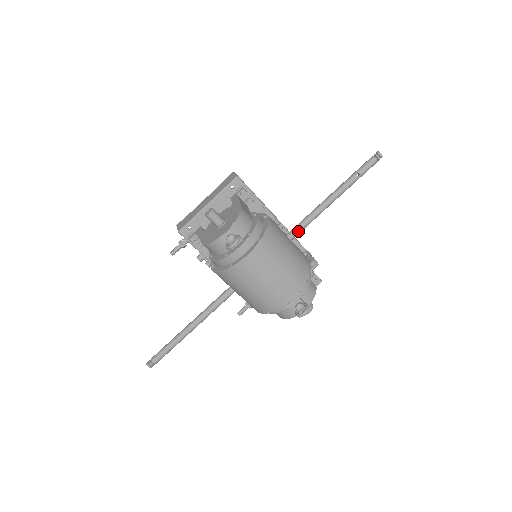
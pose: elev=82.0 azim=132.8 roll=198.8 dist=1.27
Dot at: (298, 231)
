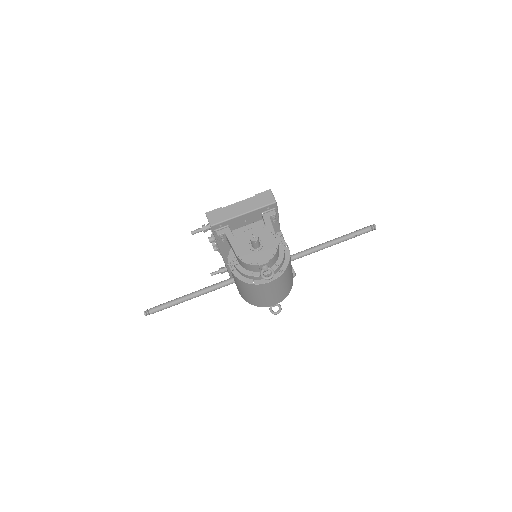
Dot at: occluded
